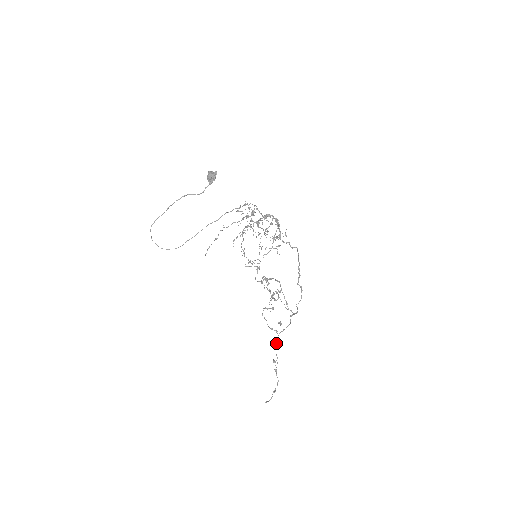
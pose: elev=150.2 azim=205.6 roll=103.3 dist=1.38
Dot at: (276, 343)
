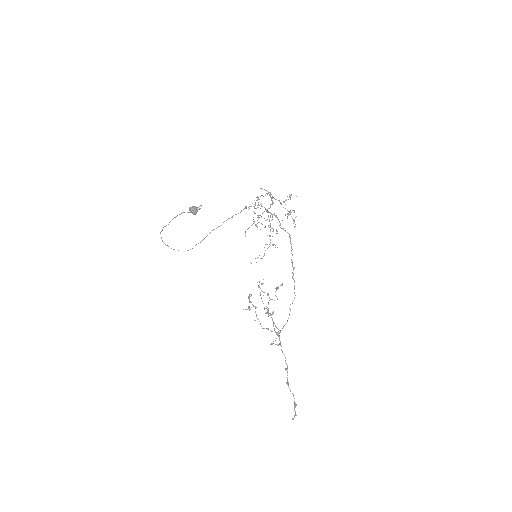
Dot at: (282, 351)
